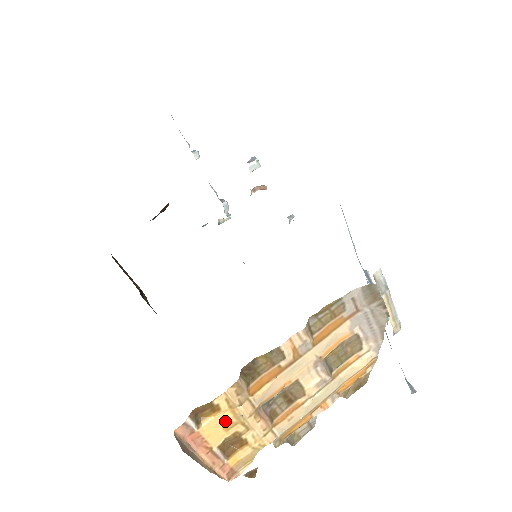
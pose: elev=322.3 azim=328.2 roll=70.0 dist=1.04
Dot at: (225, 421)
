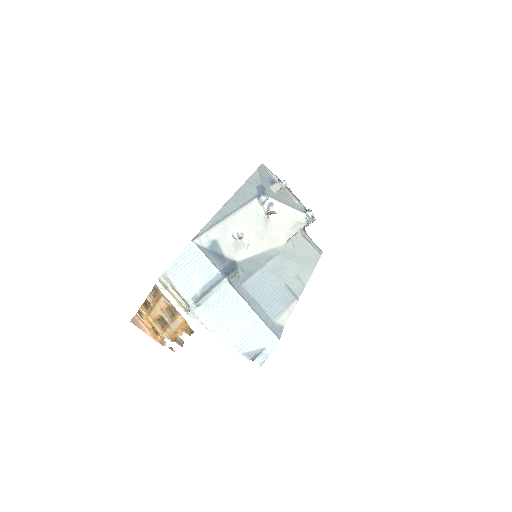
Dot at: (147, 320)
